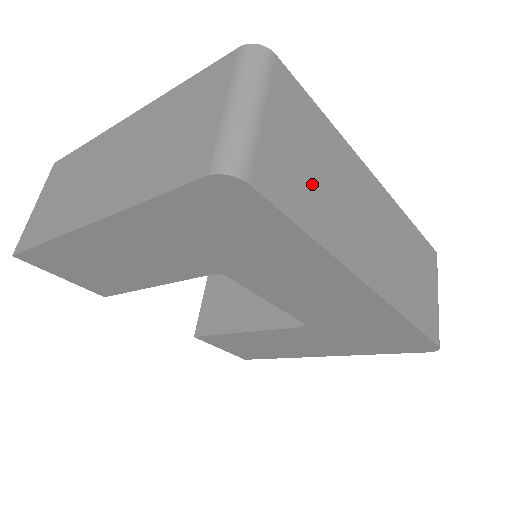
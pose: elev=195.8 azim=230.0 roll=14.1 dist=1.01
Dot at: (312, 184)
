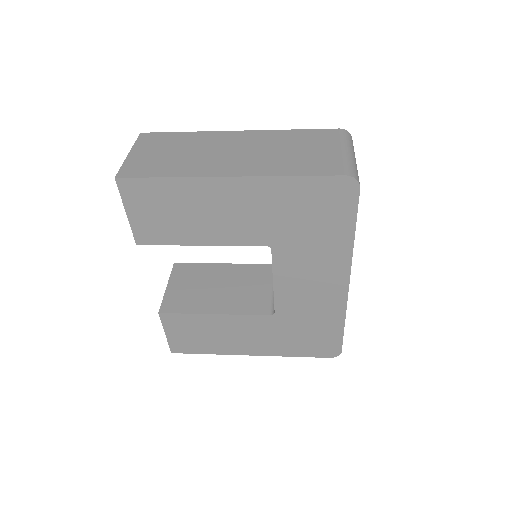
Dot at: occluded
